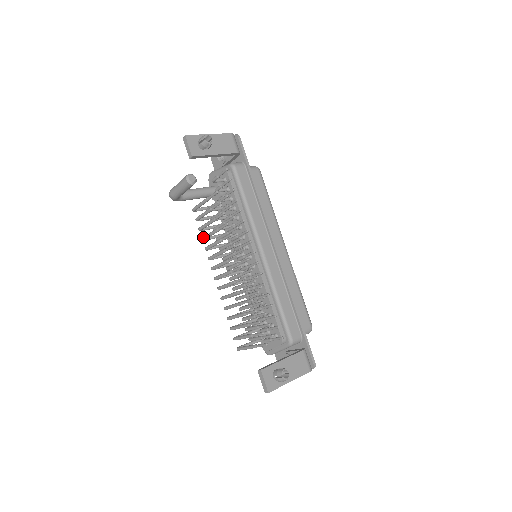
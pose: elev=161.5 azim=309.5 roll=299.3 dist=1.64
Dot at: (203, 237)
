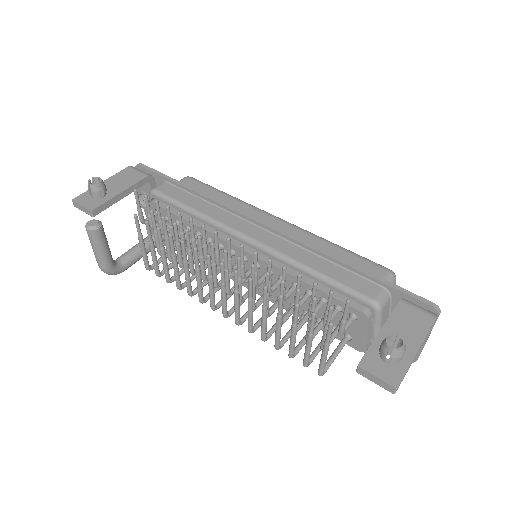
Dot at: occluded
